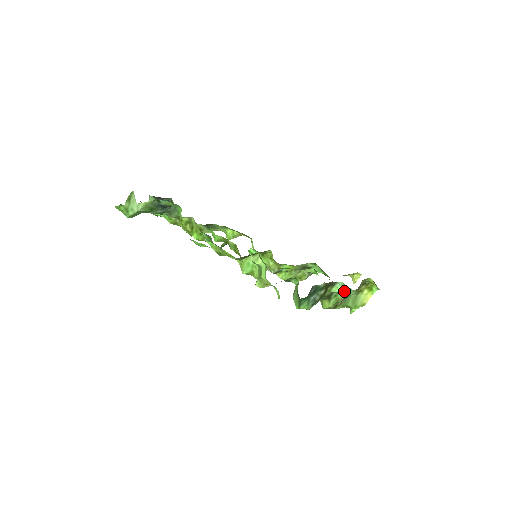
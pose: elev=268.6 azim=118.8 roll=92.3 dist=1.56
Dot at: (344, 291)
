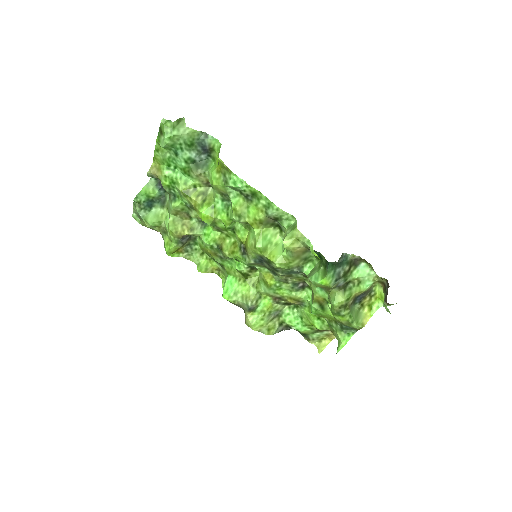
Dot at: (362, 280)
